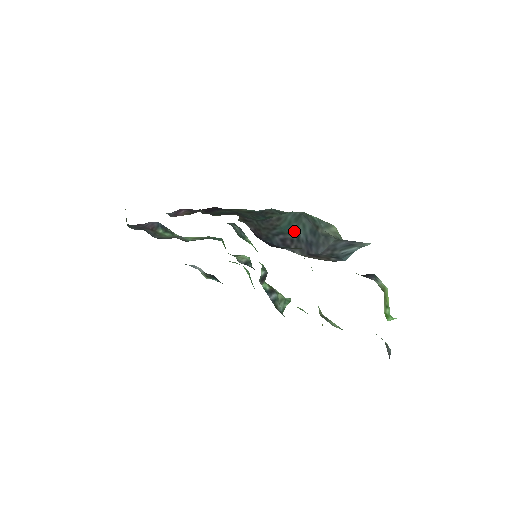
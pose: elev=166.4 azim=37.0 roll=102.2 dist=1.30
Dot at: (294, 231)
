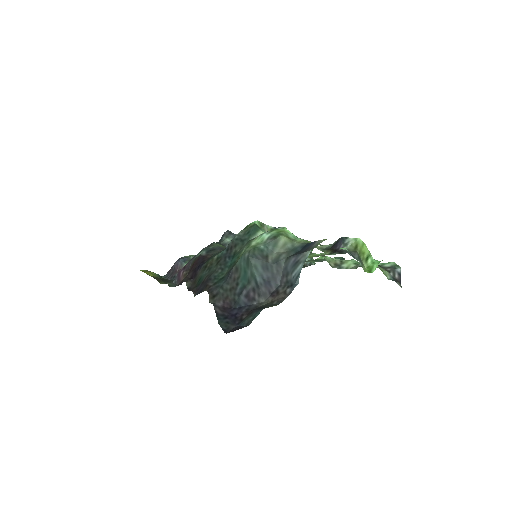
Dot at: (251, 278)
